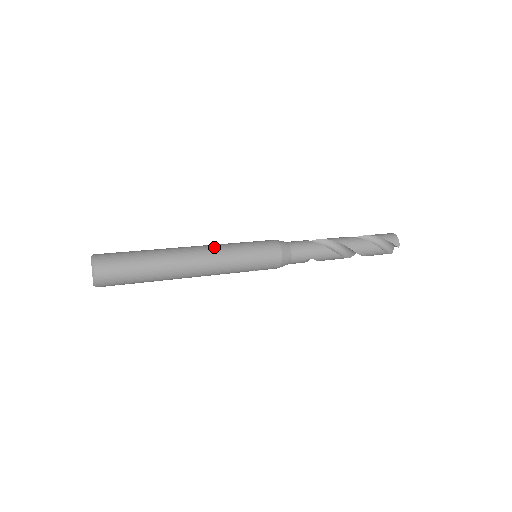
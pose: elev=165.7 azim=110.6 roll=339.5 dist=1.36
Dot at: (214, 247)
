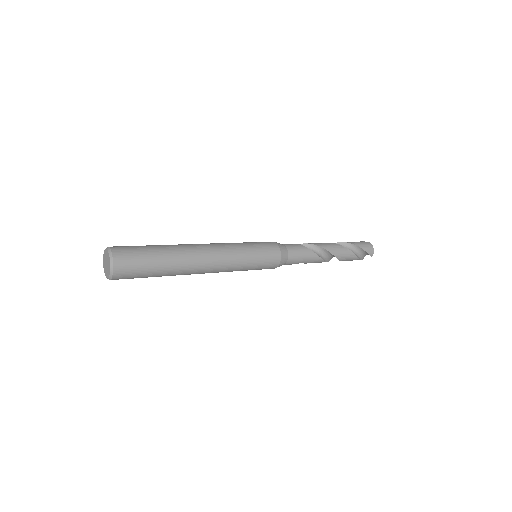
Dot at: (224, 249)
